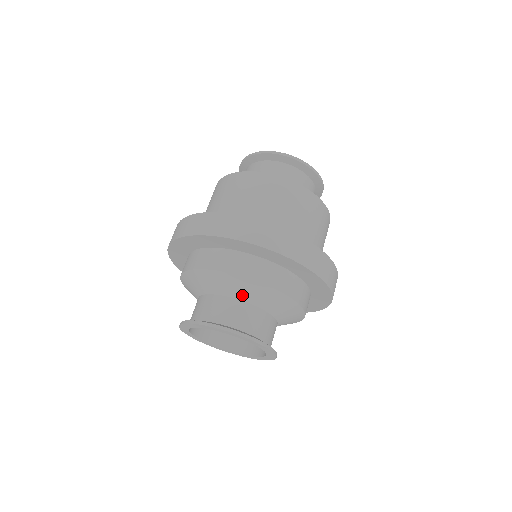
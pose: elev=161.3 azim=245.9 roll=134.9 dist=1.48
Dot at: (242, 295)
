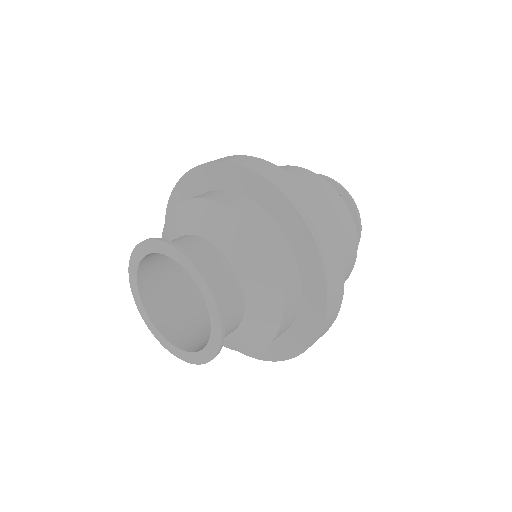
Dot at: (221, 238)
